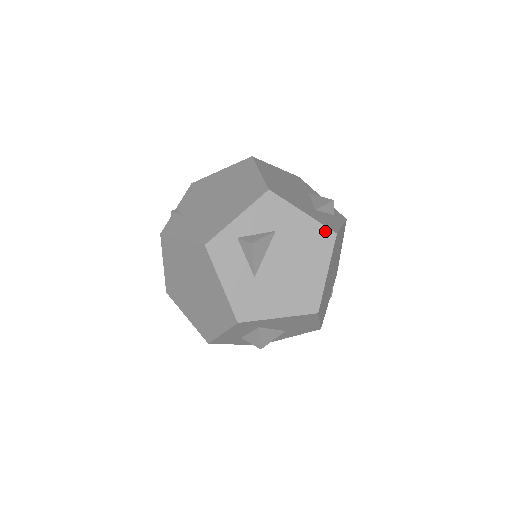
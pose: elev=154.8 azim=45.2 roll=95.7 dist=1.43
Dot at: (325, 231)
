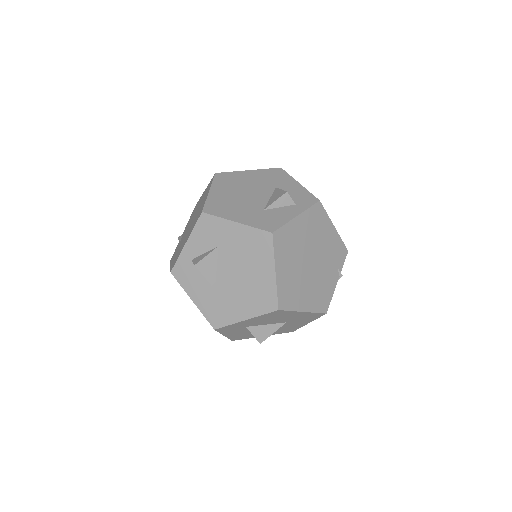
Dot at: (261, 234)
